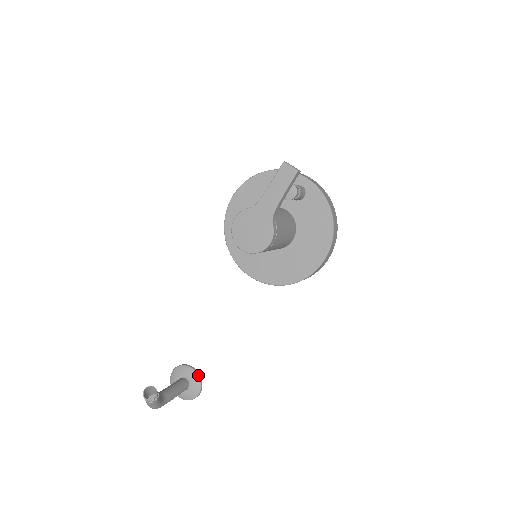
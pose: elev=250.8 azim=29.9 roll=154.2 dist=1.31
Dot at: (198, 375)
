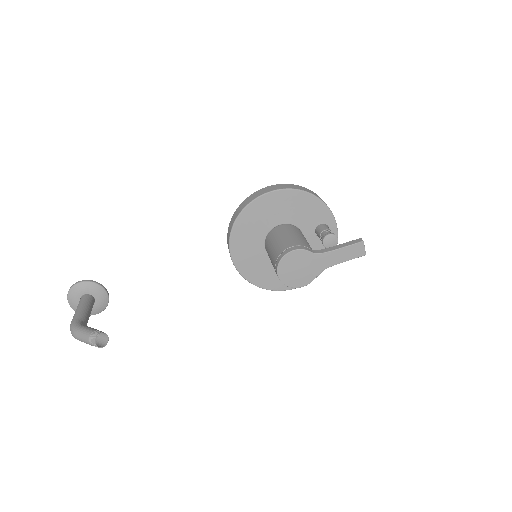
Dot at: occluded
